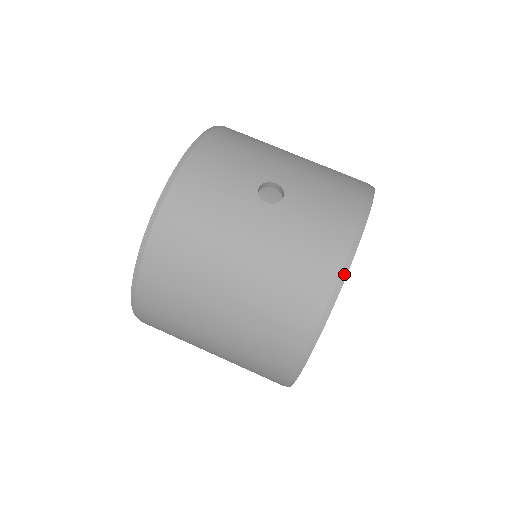
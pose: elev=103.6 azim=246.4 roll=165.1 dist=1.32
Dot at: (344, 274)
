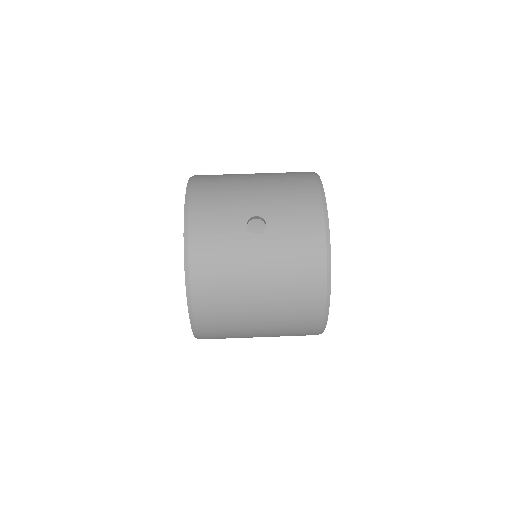
Dot at: (329, 259)
